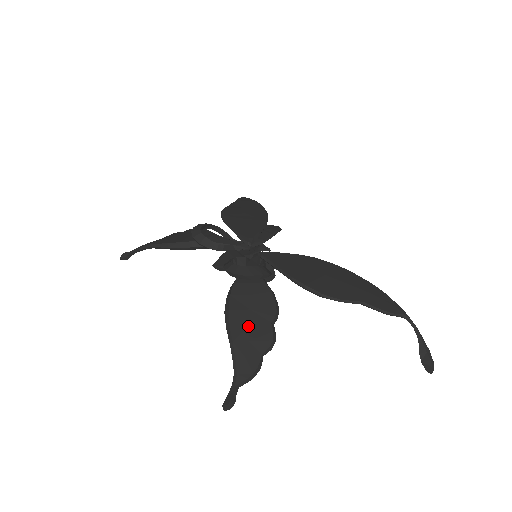
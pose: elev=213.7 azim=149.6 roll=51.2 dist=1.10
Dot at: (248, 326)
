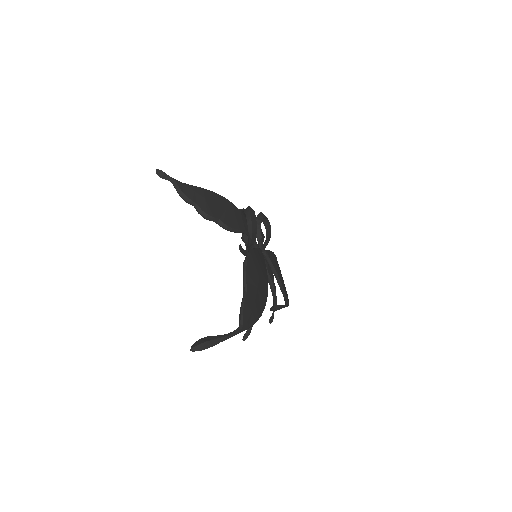
Dot at: (215, 202)
